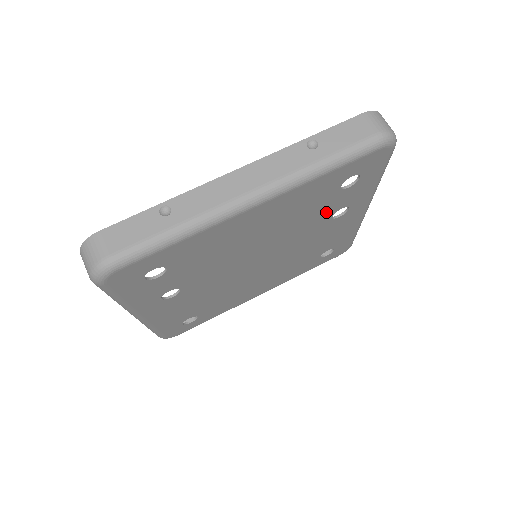
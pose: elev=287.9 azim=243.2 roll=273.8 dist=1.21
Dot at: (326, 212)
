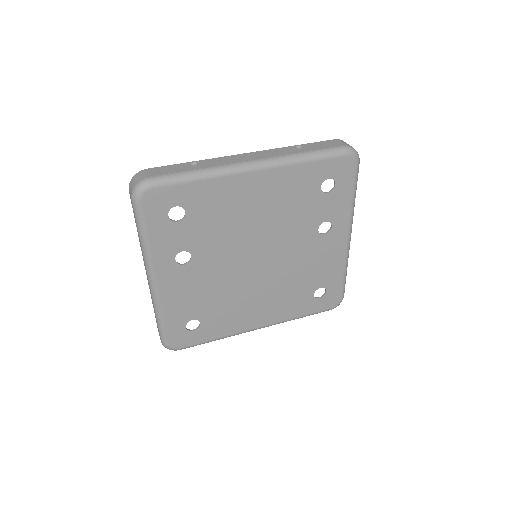
Dot at: (312, 218)
